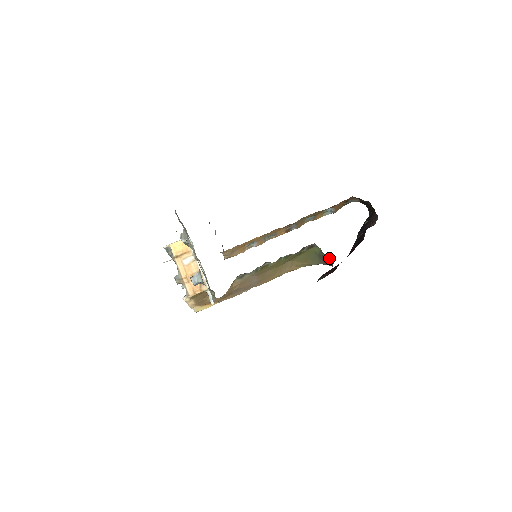
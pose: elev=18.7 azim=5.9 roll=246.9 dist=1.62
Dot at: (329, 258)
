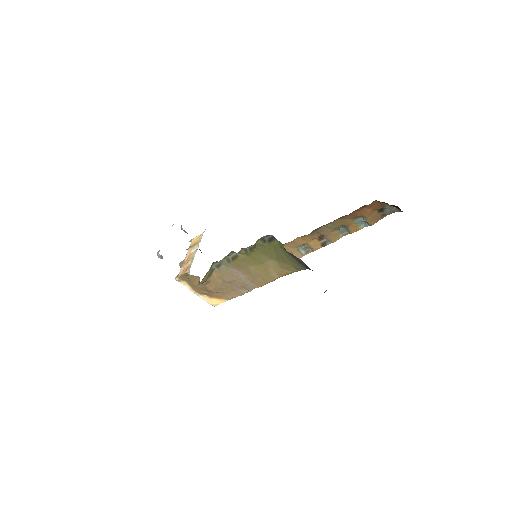
Dot at: (293, 255)
